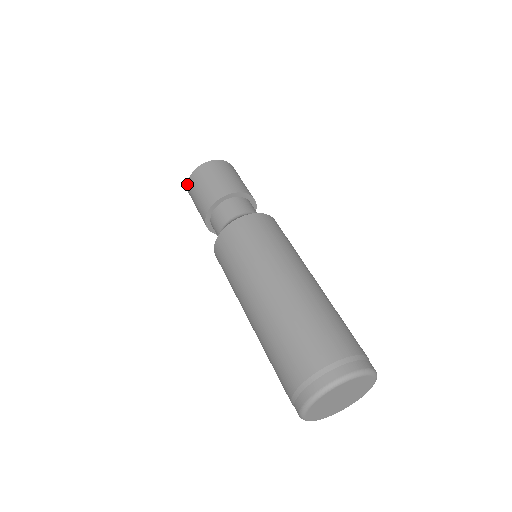
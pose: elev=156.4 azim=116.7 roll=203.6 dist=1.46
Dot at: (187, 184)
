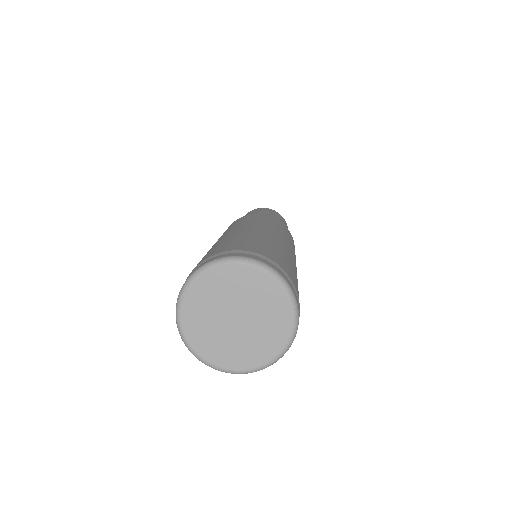
Dot at: occluded
